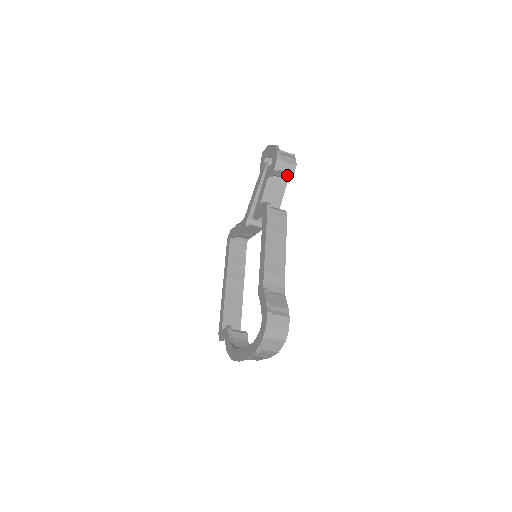
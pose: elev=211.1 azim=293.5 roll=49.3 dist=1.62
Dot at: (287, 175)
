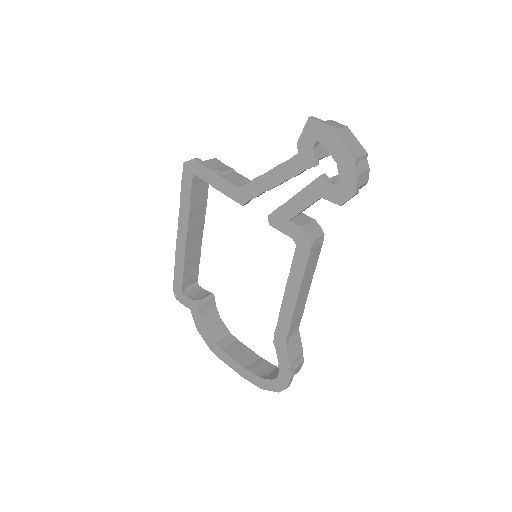
Dot at: occluded
